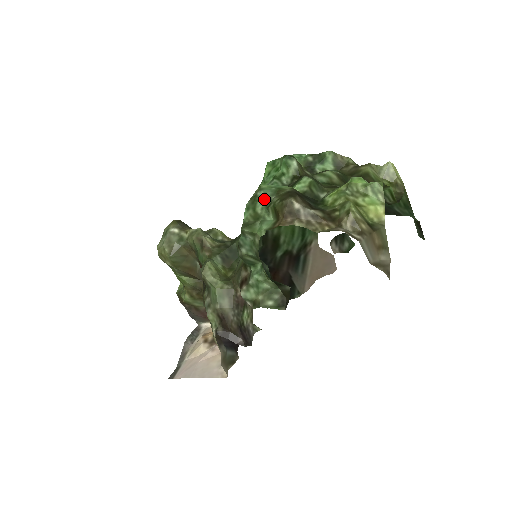
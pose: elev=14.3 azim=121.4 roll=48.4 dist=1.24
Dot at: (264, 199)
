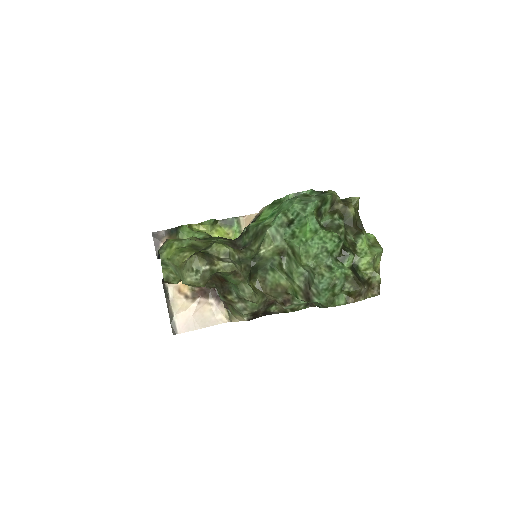
Dot at: (340, 285)
